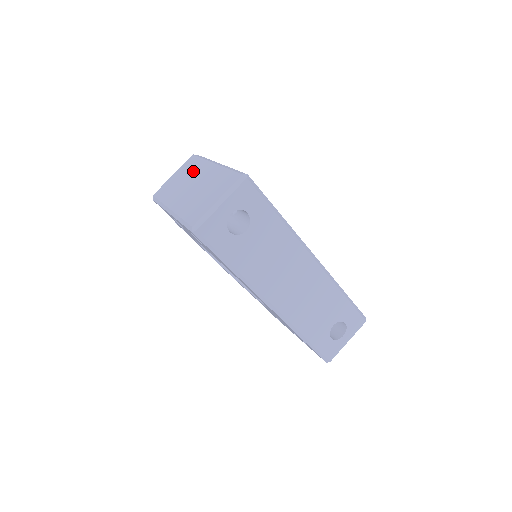
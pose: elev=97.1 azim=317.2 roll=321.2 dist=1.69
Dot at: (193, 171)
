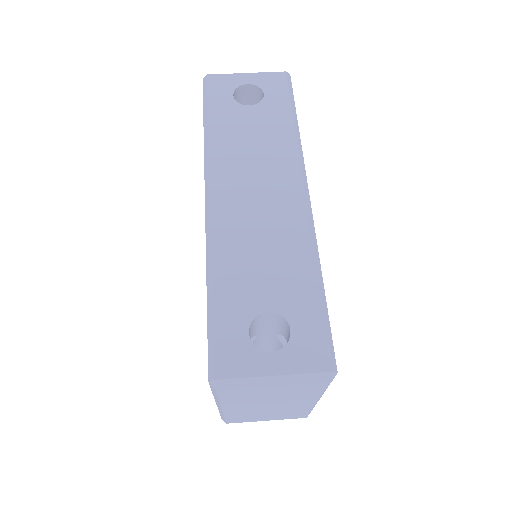
Dot at: occluded
